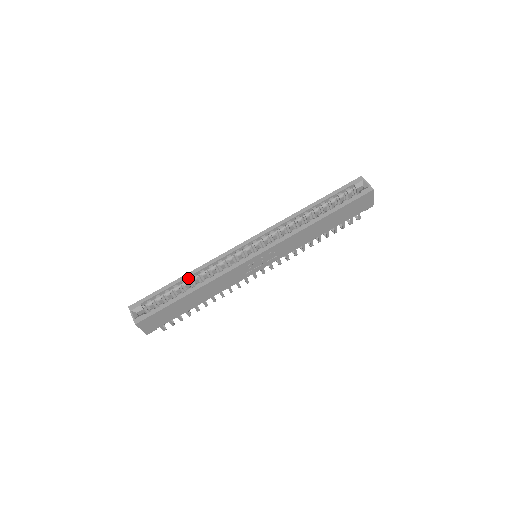
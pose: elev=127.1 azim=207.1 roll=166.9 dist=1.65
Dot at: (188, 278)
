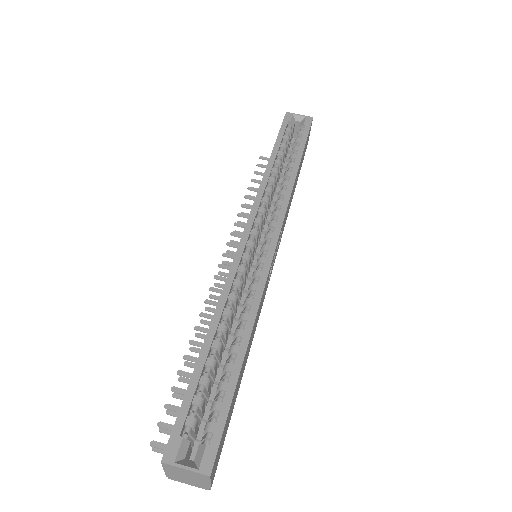
Dot at: (214, 336)
